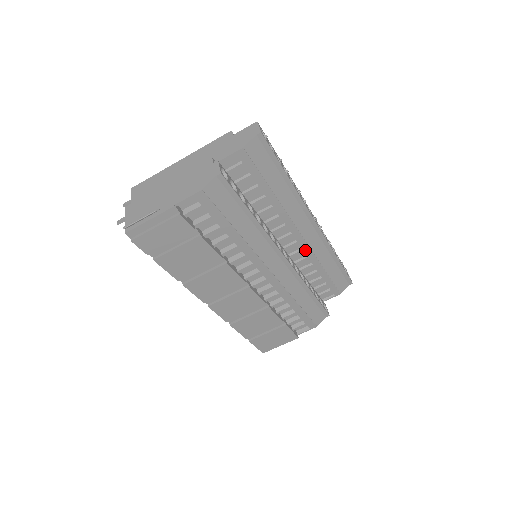
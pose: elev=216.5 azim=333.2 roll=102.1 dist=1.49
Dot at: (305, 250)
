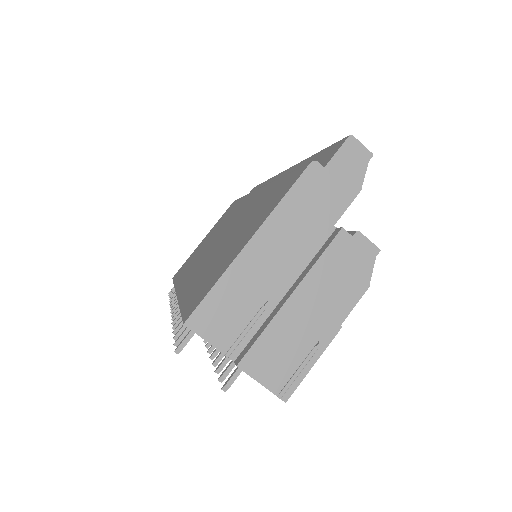
Dot at: occluded
